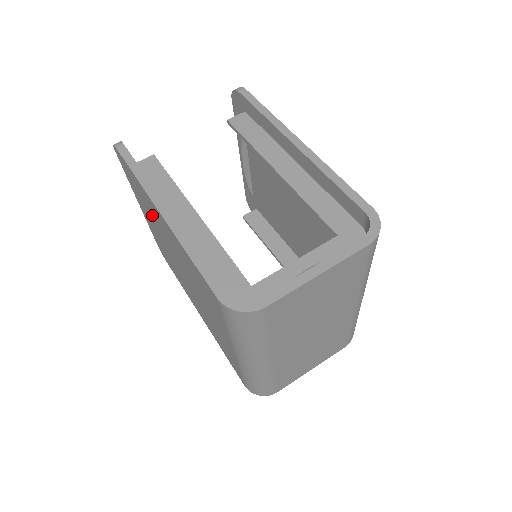
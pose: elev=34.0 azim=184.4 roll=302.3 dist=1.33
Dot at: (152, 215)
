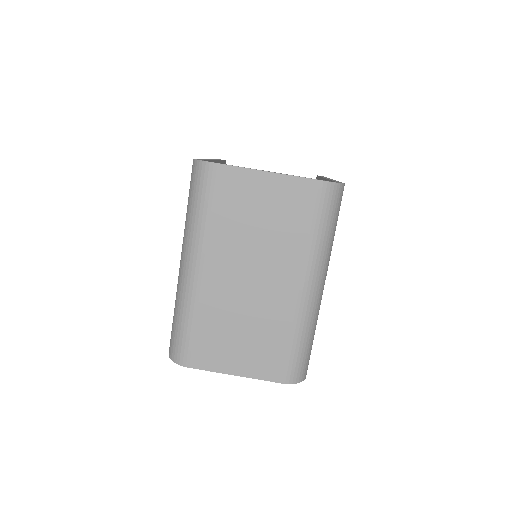
Dot at: occluded
